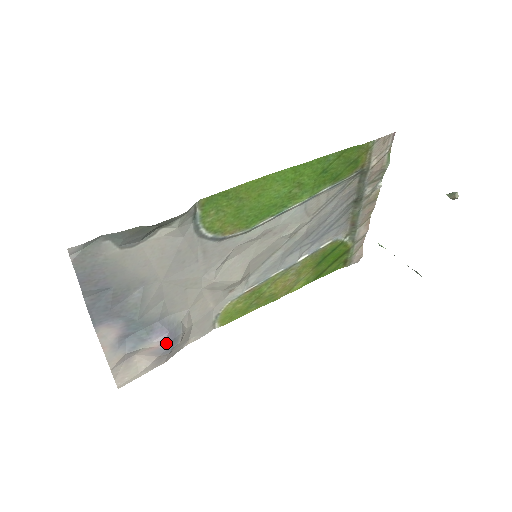
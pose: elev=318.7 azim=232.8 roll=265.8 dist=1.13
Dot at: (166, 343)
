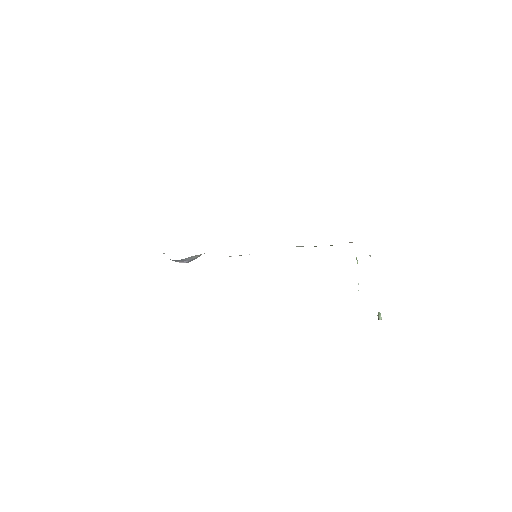
Dot at: (185, 262)
